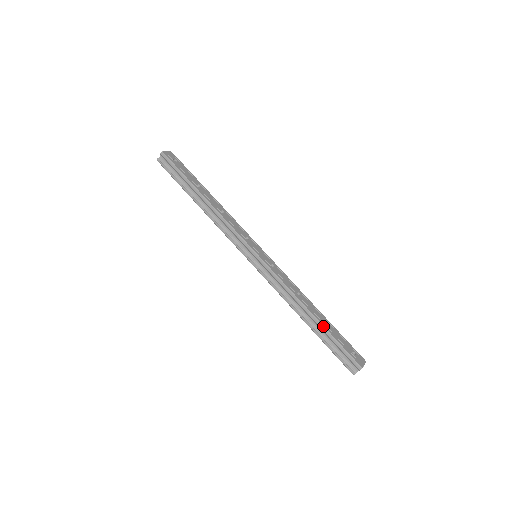
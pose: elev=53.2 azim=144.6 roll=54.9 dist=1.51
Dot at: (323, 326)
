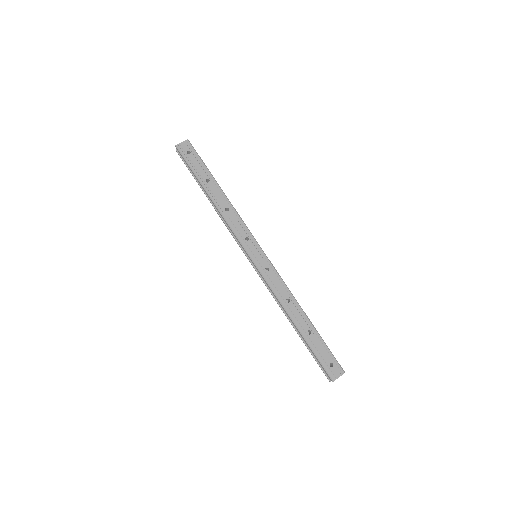
Dot at: (303, 336)
